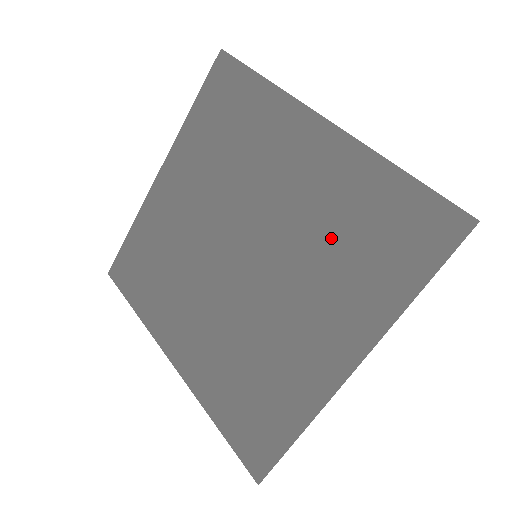
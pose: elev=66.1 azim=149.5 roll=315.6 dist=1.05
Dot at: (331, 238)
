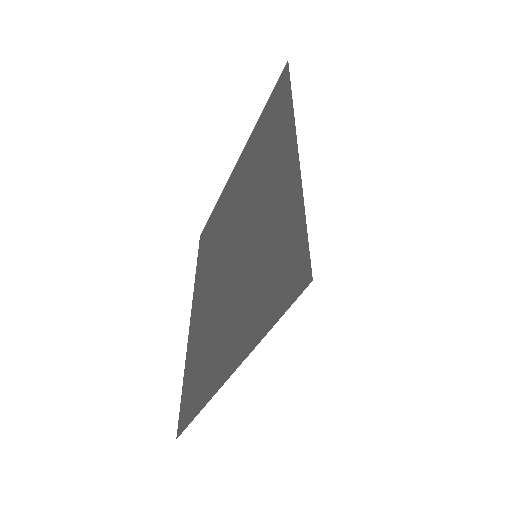
Dot at: (260, 256)
